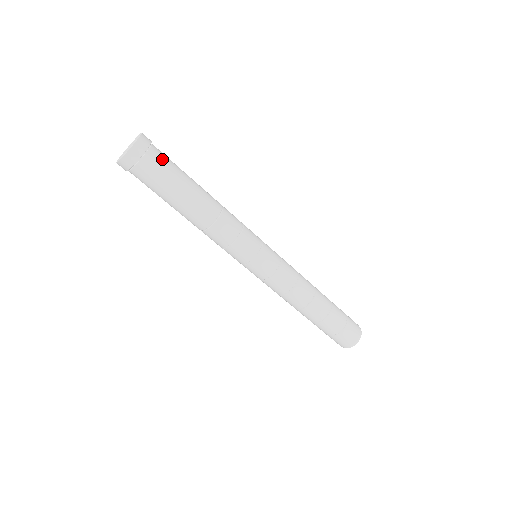
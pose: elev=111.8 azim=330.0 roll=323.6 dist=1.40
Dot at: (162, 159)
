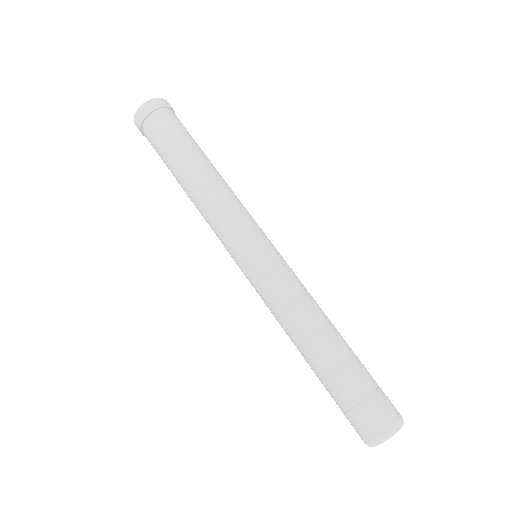
Dot at: (175, 121)
